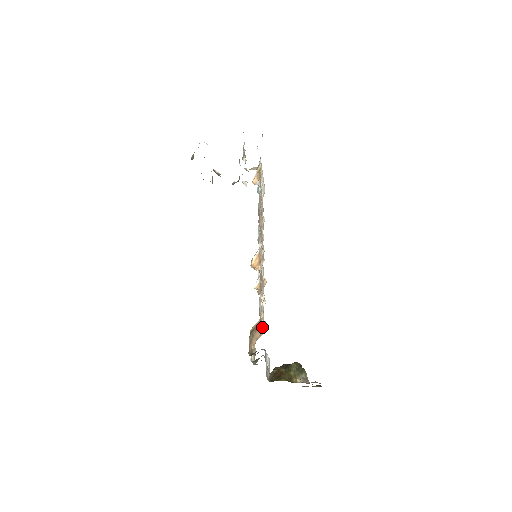
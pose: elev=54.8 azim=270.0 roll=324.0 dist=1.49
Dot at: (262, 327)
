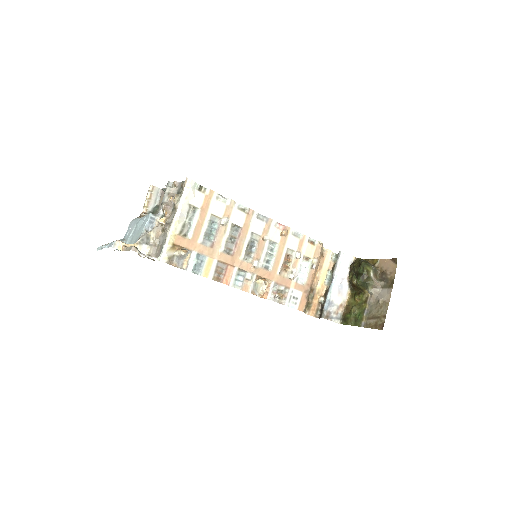
Dot at: (314, 270)
